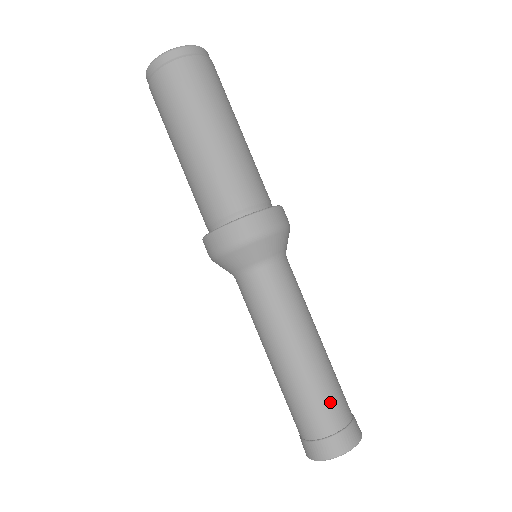
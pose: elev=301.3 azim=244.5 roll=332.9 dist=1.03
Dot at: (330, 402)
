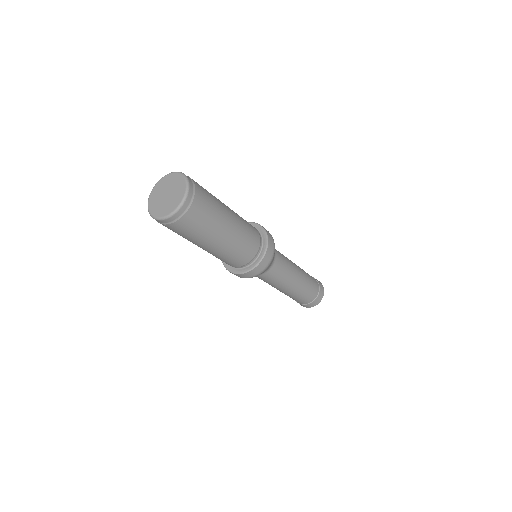
Dot at: (313, 284)
